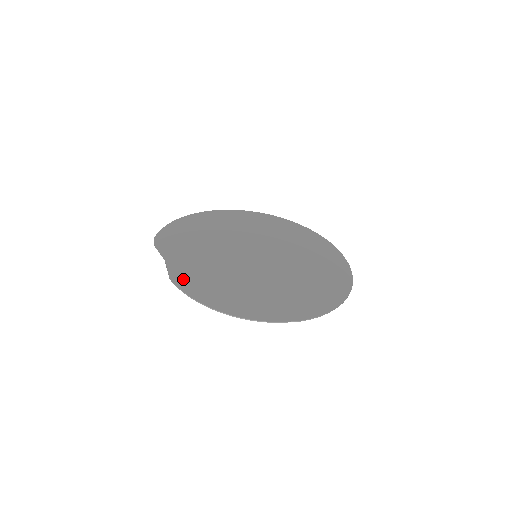
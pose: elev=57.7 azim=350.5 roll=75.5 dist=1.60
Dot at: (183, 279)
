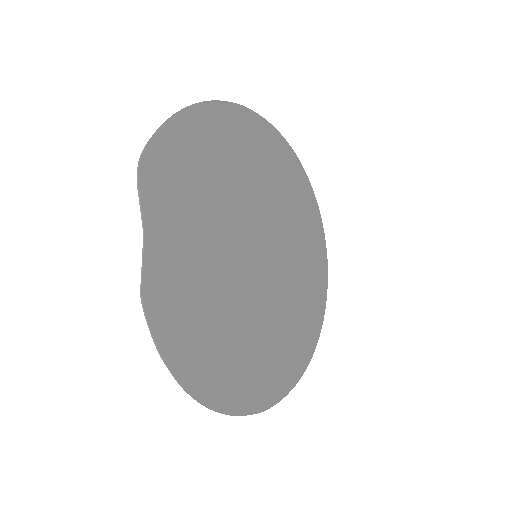
Dot at: (160, 301)
